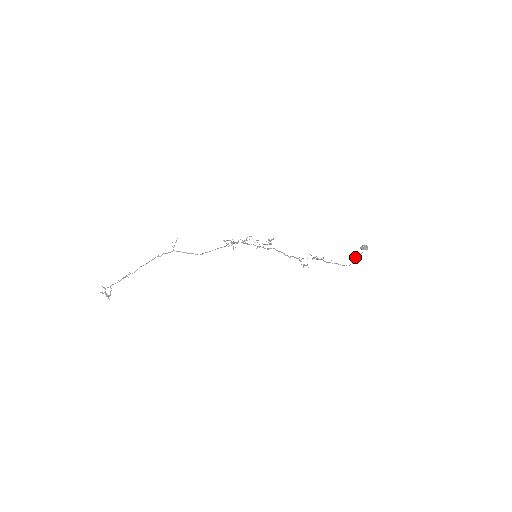
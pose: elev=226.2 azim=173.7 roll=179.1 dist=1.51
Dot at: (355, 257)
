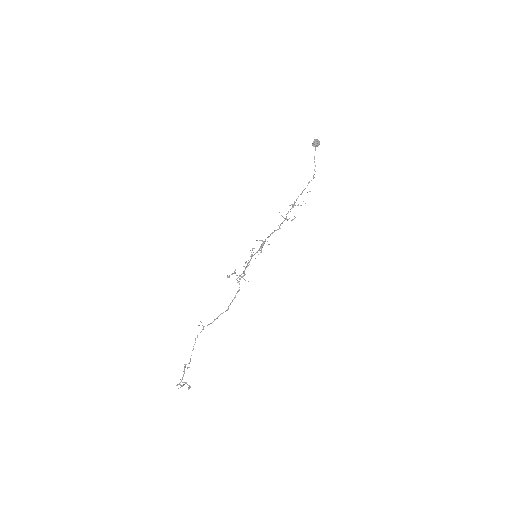
Dot at: (314, 158)
